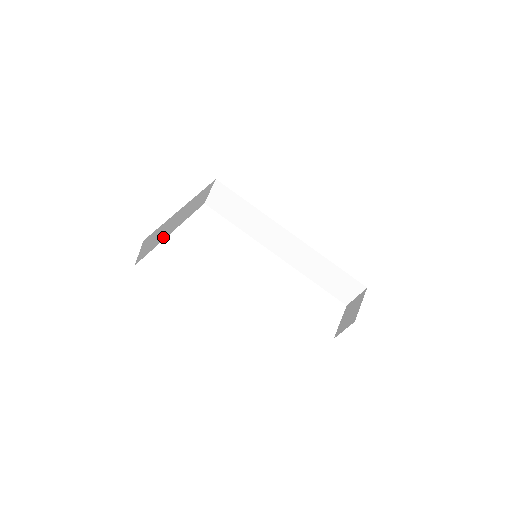
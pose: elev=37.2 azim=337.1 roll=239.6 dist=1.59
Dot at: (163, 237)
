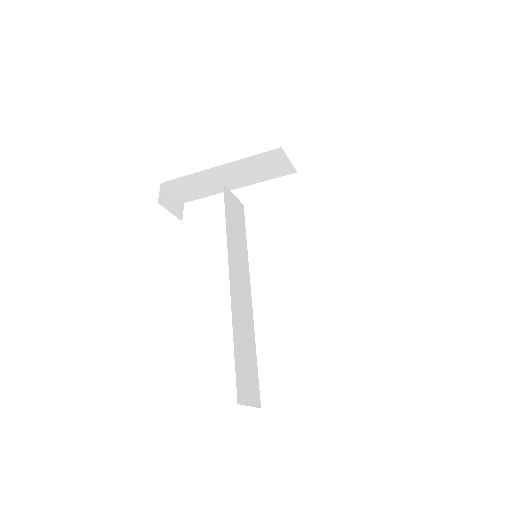
Dot at: (218, 189)
